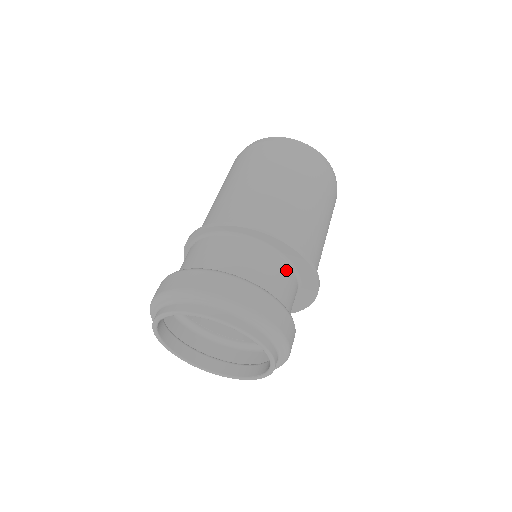
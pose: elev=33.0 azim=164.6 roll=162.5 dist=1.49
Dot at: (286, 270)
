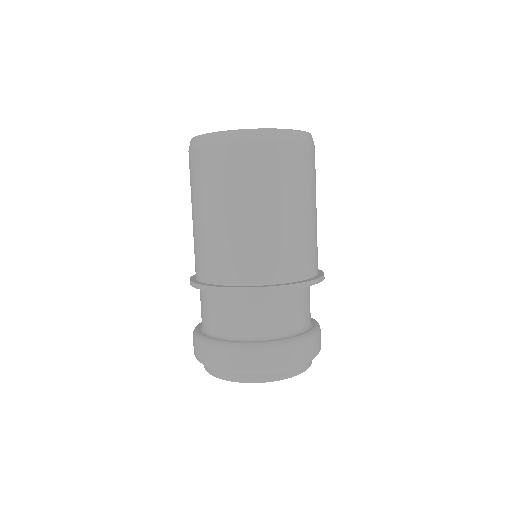
Dot at: occluded
